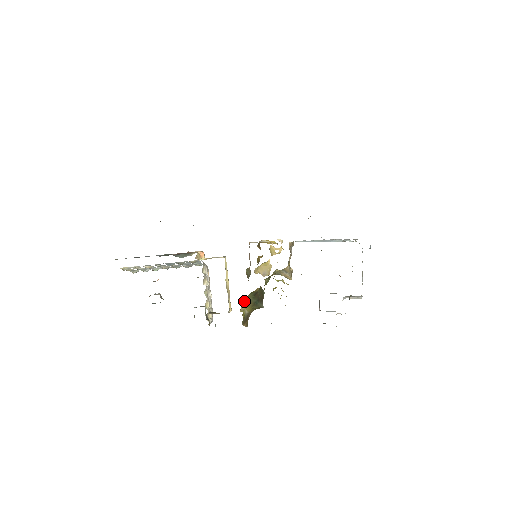
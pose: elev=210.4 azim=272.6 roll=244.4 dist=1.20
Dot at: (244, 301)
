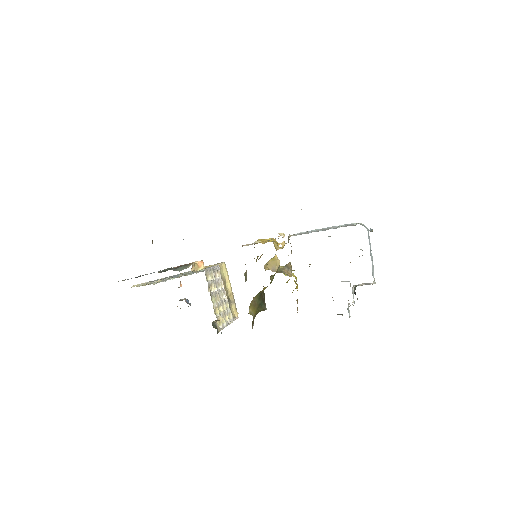
Dot at: (251, 303)
